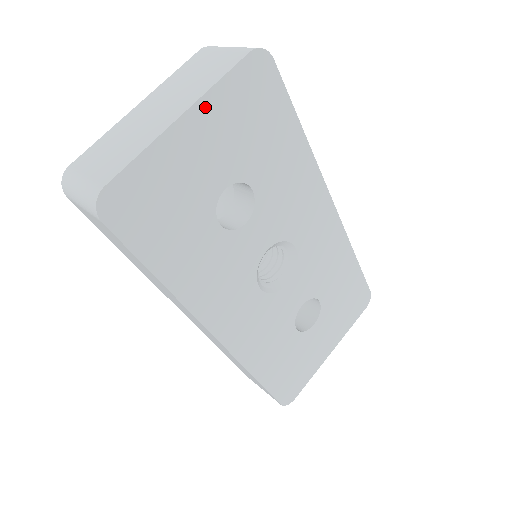
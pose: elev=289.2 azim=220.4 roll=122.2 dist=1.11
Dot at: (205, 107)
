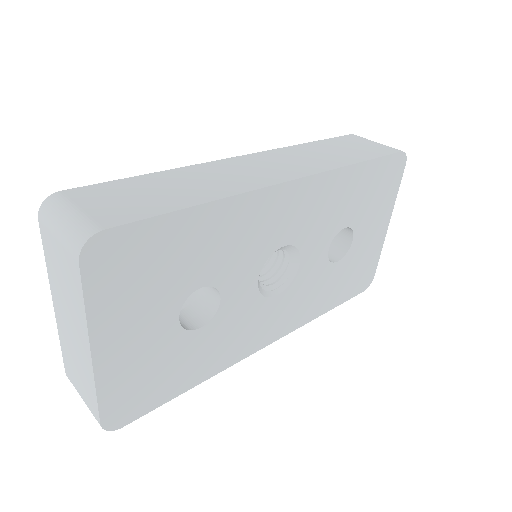
Dot at: (99, 328)
